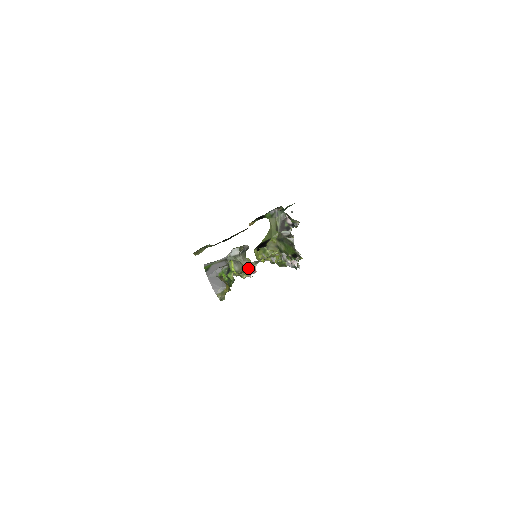
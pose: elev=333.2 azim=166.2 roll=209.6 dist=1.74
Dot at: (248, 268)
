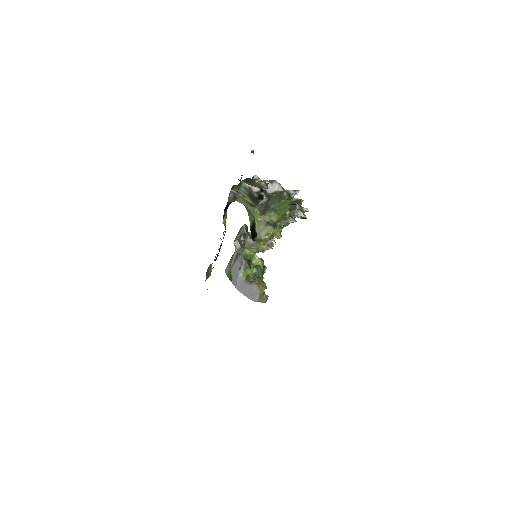
Dot at: (263, 248)
